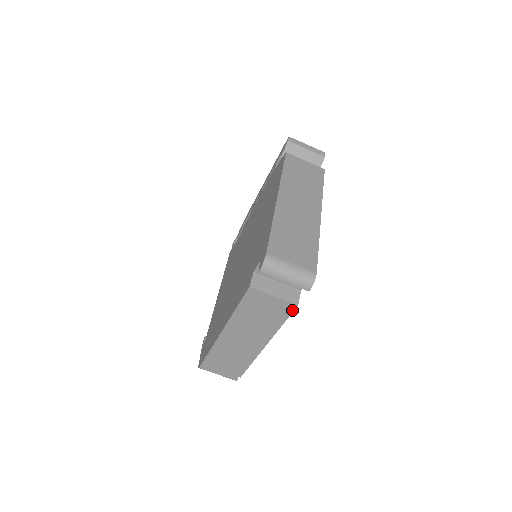
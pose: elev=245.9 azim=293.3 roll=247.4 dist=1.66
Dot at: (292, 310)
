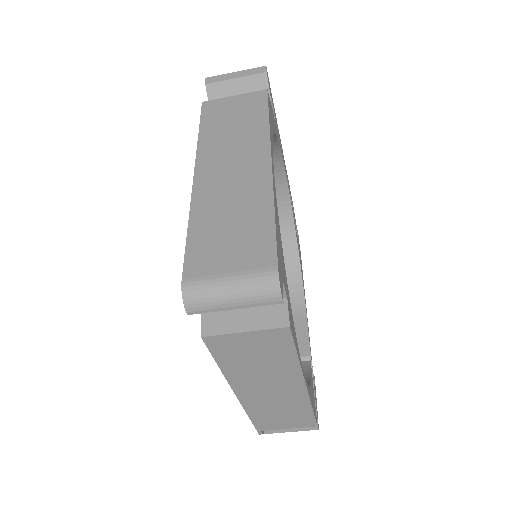
Dot at: (289, 336)
